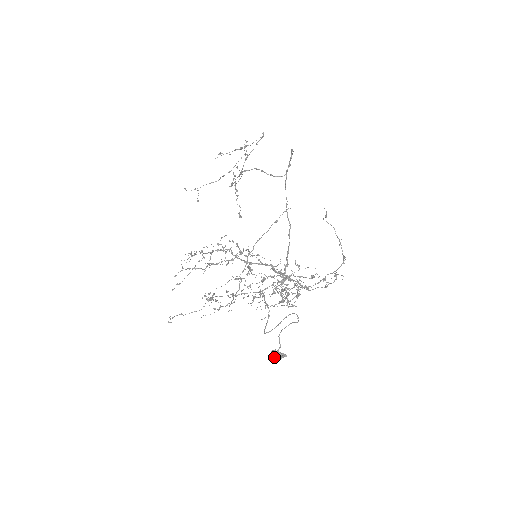
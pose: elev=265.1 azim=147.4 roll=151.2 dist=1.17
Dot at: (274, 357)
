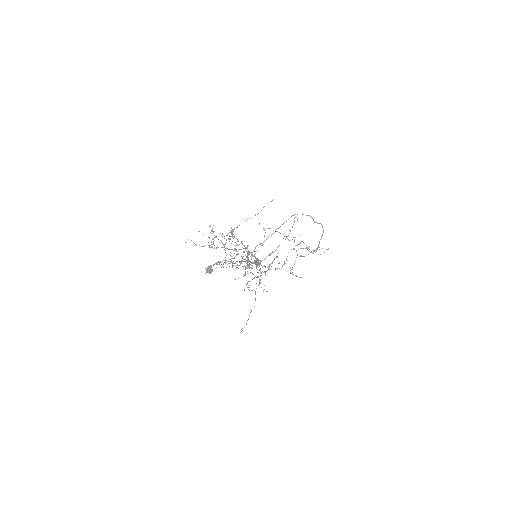
Dot at: (207, 267)
